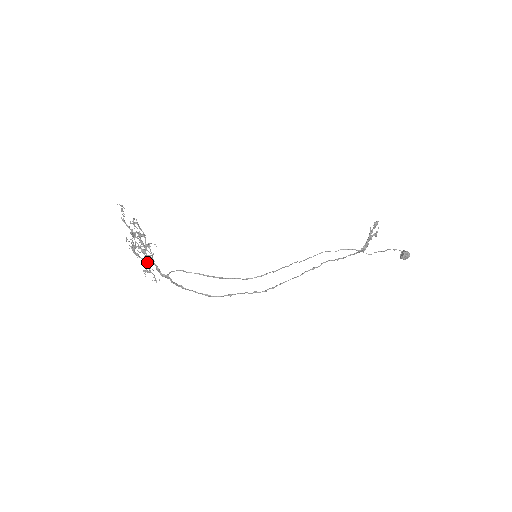
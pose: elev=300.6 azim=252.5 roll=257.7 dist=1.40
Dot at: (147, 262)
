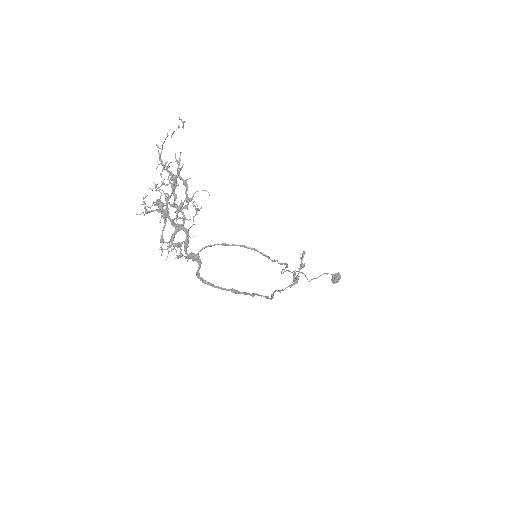
Dot at: (177, 228)
